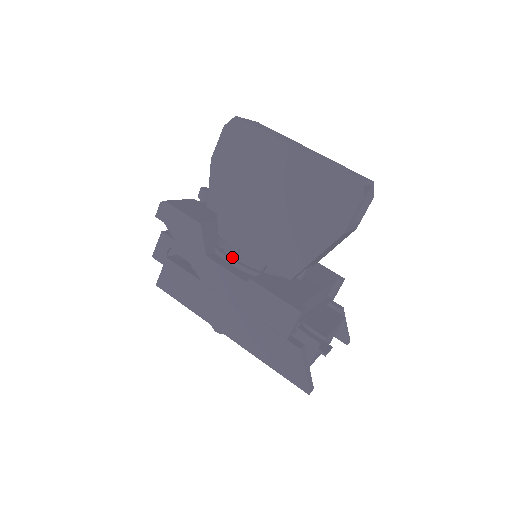
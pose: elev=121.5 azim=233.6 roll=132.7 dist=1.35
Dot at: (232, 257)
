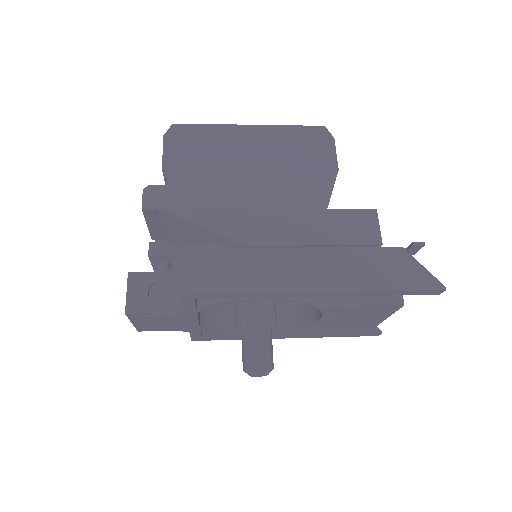
Dot at: occluded
